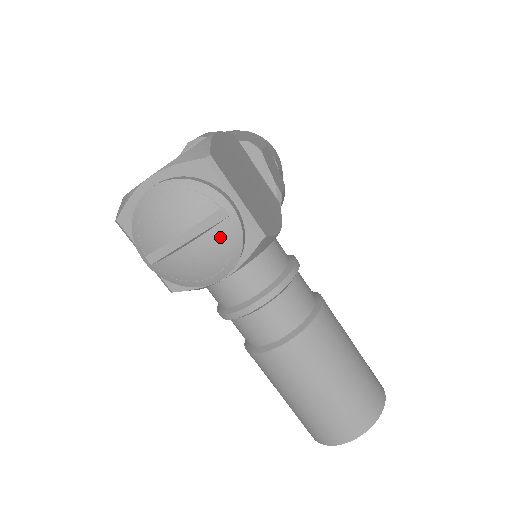
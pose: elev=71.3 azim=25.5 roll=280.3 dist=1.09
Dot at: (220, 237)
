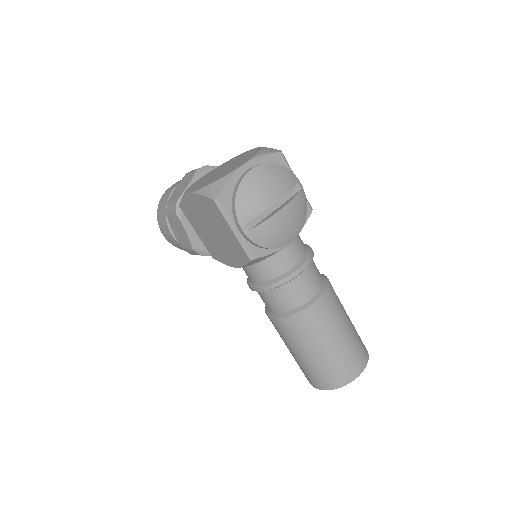
Dot at: (299, 203)
